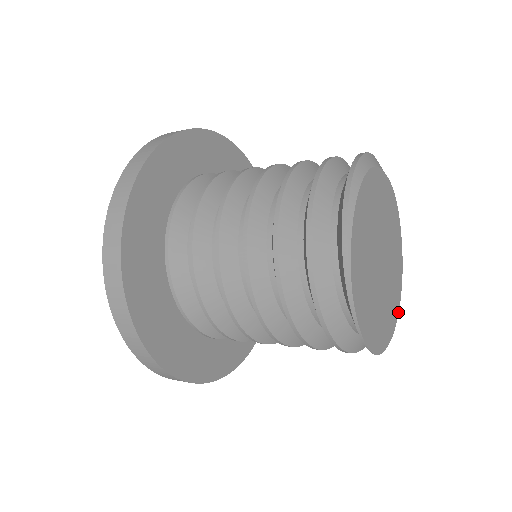
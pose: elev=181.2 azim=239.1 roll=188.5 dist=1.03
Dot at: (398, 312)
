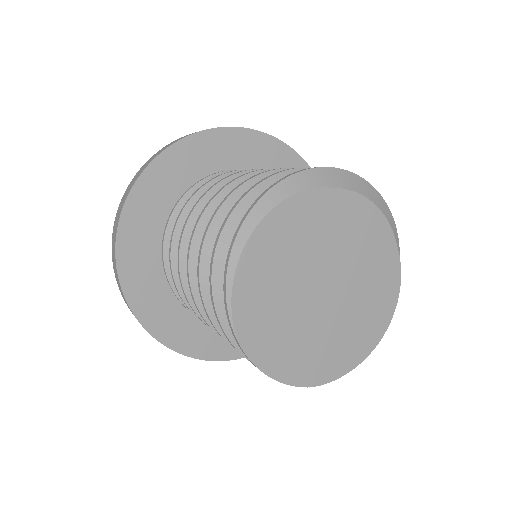
Dot at: (387, 327)
